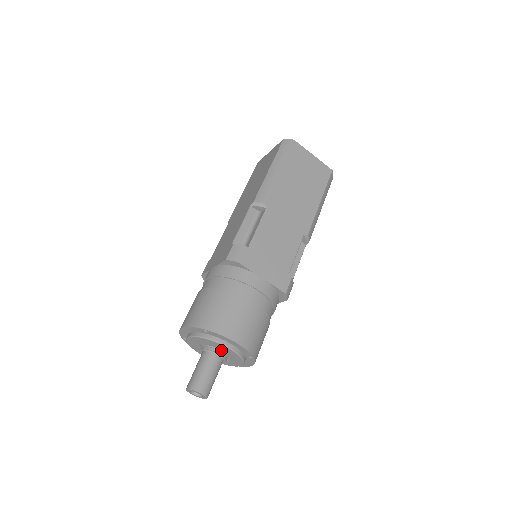
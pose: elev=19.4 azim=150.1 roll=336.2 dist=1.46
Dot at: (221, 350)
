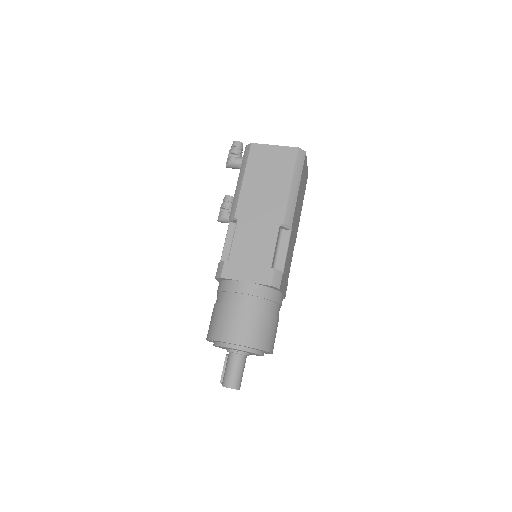
Dot at: (250, 353)
